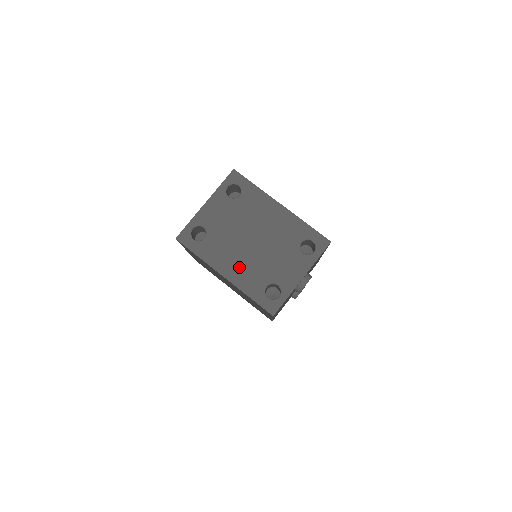
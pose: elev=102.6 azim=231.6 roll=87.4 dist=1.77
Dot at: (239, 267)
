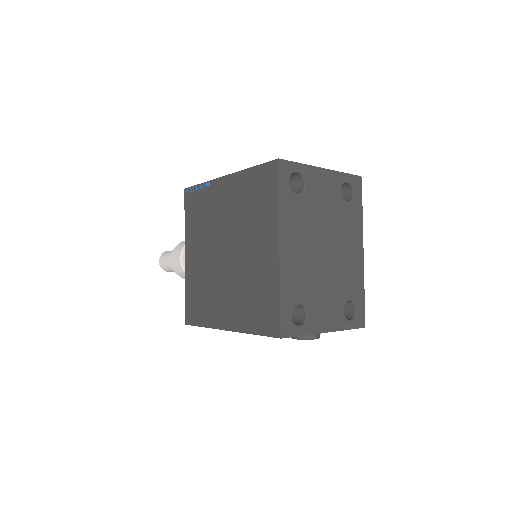
Dot at: (297, 257)
